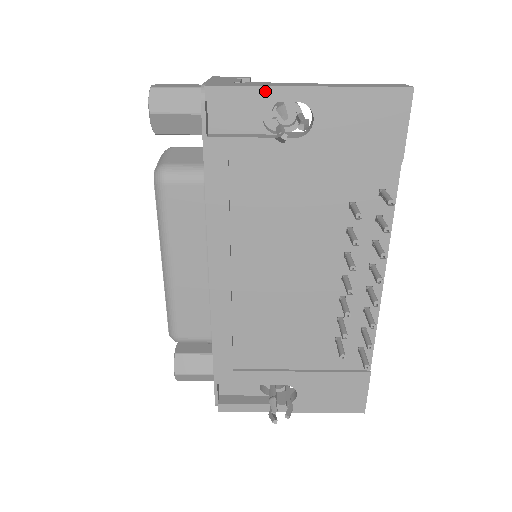
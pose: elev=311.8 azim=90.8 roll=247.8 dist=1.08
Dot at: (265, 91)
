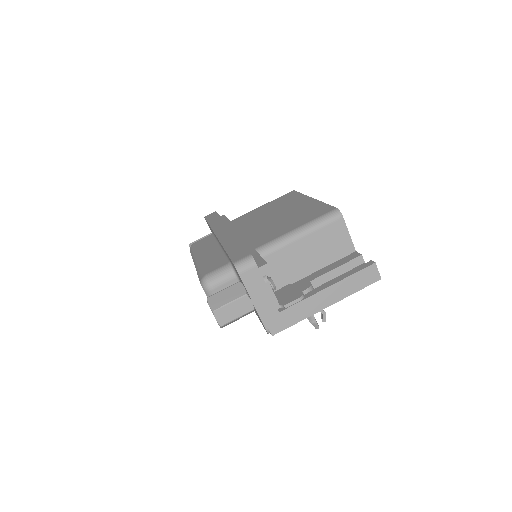
Dot at: (303, 318)
